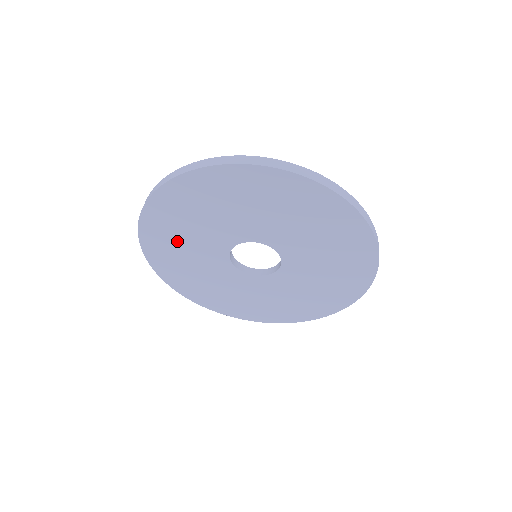
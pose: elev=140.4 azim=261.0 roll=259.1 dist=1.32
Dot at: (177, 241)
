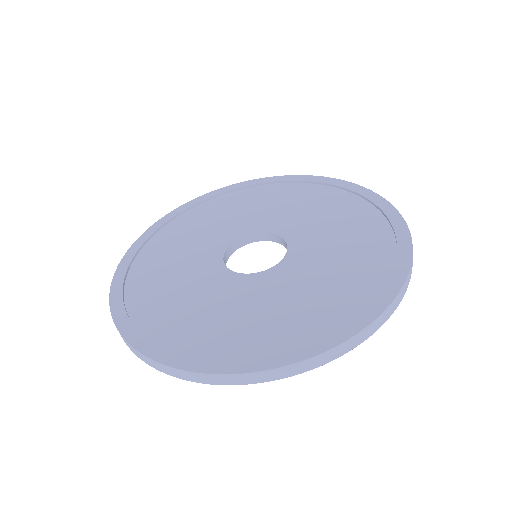
Dot at: occluded
